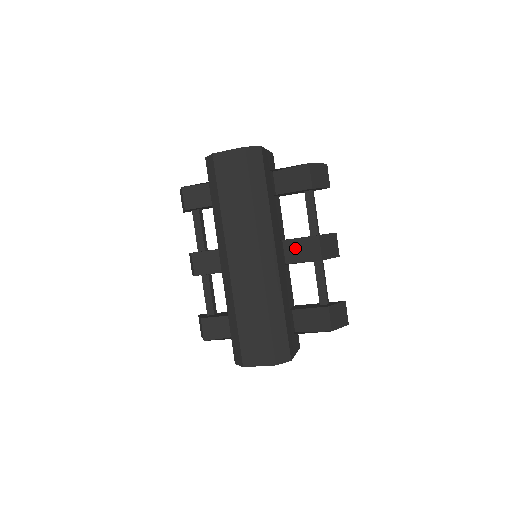
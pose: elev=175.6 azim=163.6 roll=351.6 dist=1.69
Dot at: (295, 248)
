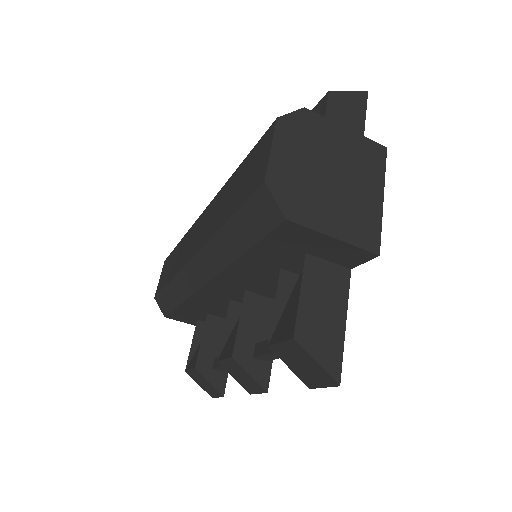
Dot at: occluded
